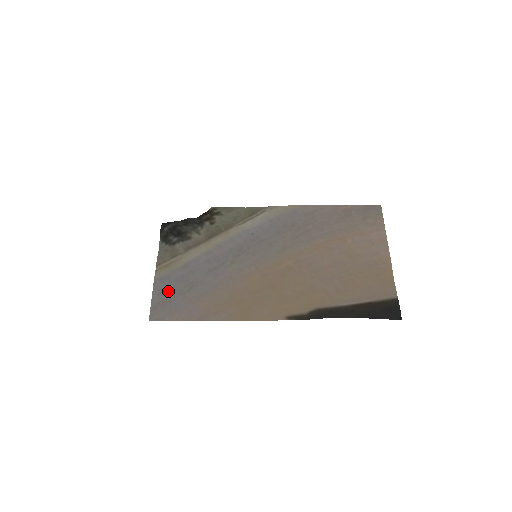
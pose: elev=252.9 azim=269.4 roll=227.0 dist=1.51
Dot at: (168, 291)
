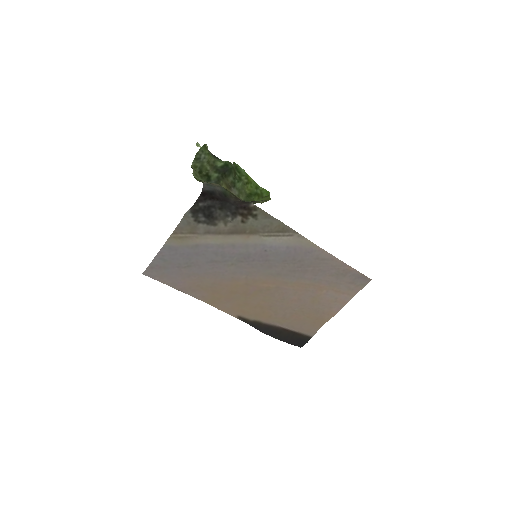
Dot at: (170, 260)
